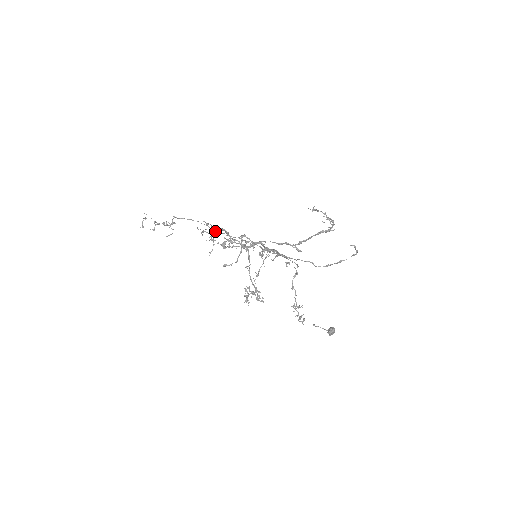
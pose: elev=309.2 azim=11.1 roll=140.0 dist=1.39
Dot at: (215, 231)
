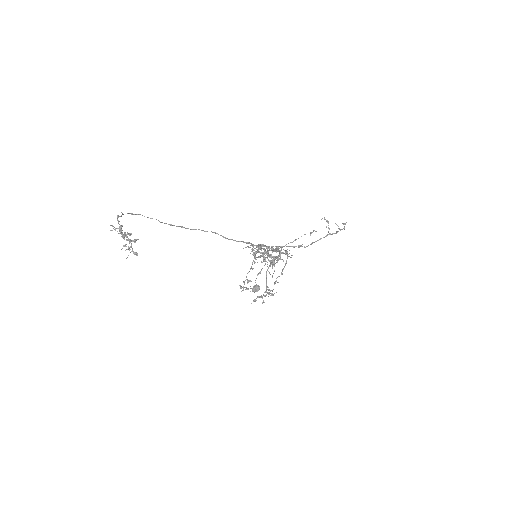
Dot at: (267, 253)
